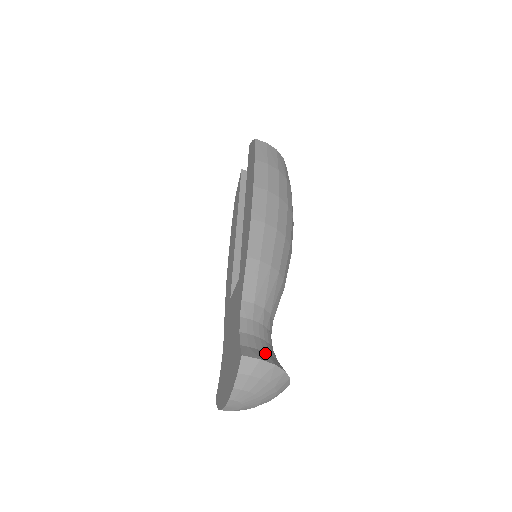
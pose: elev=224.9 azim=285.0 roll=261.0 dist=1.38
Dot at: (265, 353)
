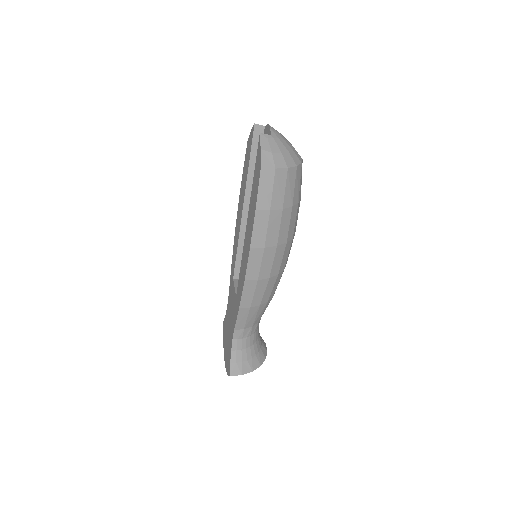
Dot at: (248, 362)
